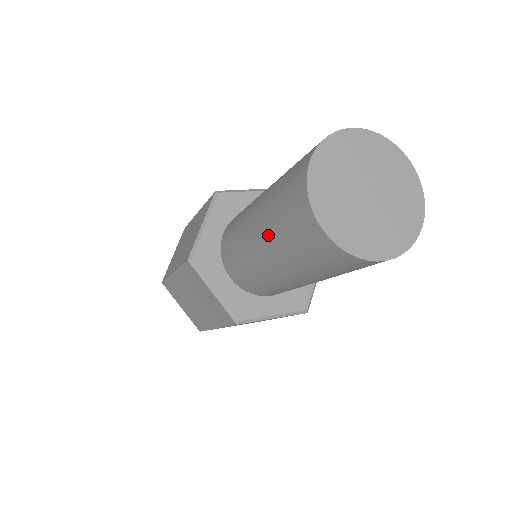
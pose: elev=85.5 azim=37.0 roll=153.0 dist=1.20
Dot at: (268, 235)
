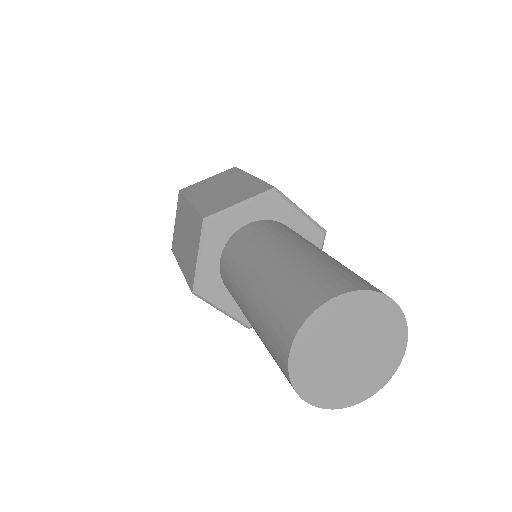
Dot at: (262, 341)
